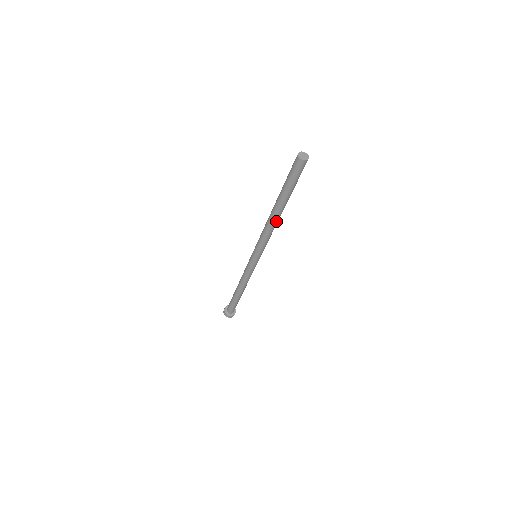
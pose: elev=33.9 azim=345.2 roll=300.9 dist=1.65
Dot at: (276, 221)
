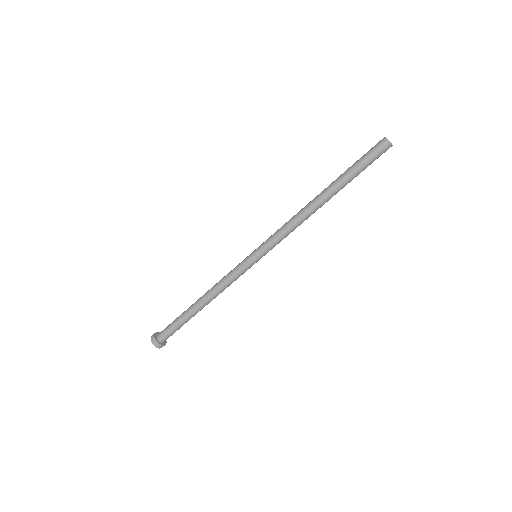
Dot at: (313, 208)
